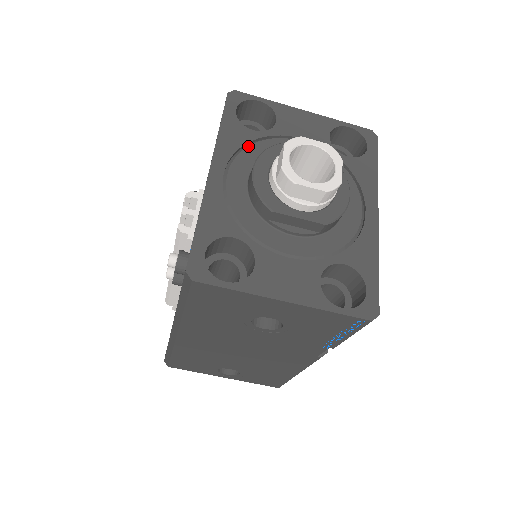
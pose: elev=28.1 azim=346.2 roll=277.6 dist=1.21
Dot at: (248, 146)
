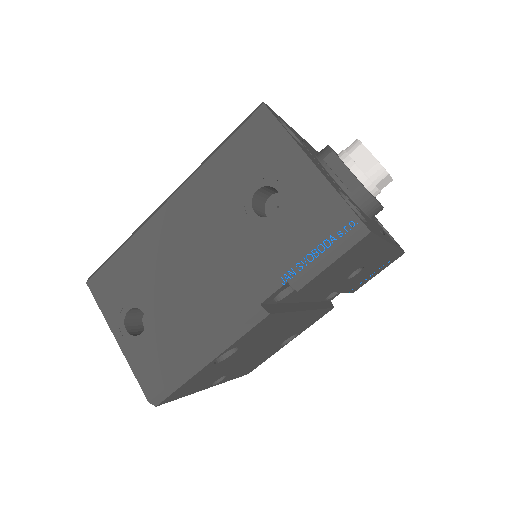
Dot at: occluded
